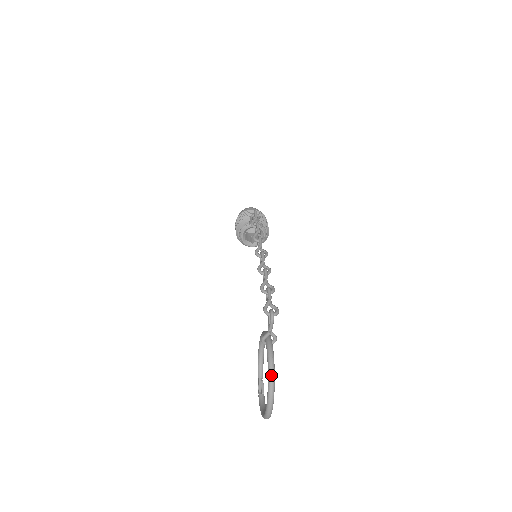
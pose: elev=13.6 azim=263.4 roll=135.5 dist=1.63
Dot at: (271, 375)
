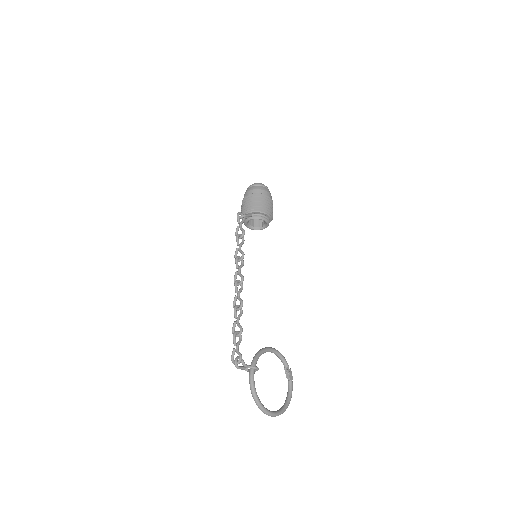
Dot at: occluded
